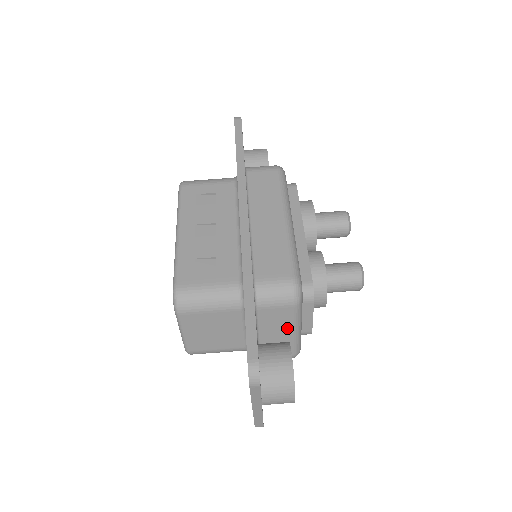
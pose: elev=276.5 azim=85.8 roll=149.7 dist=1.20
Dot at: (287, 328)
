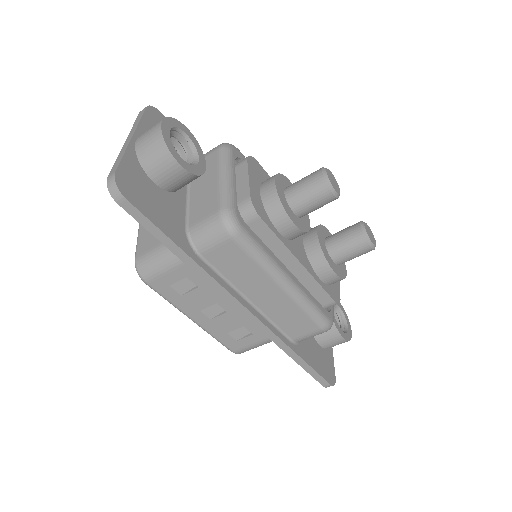
Dot at: occluded
